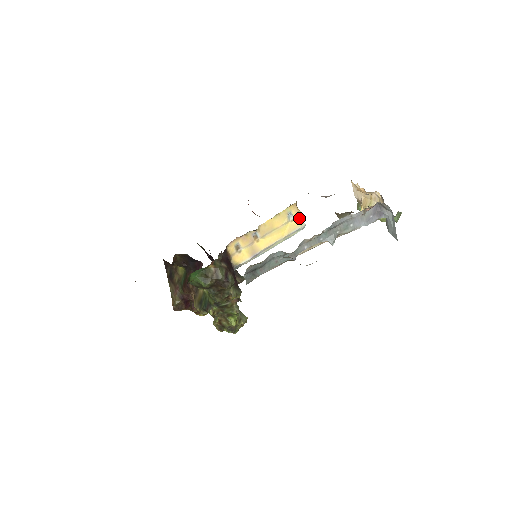
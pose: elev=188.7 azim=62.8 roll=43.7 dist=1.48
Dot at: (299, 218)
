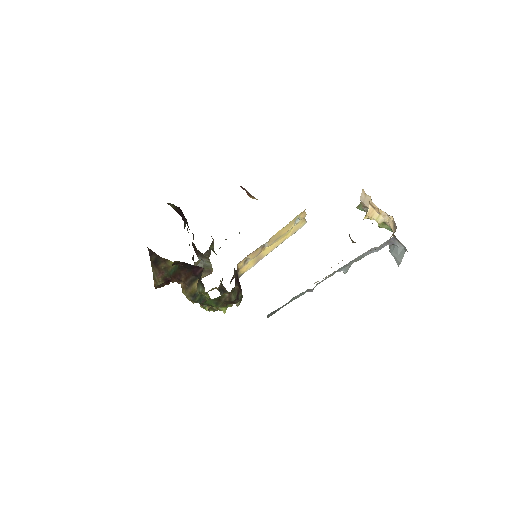
Dot at: (303, 219)
